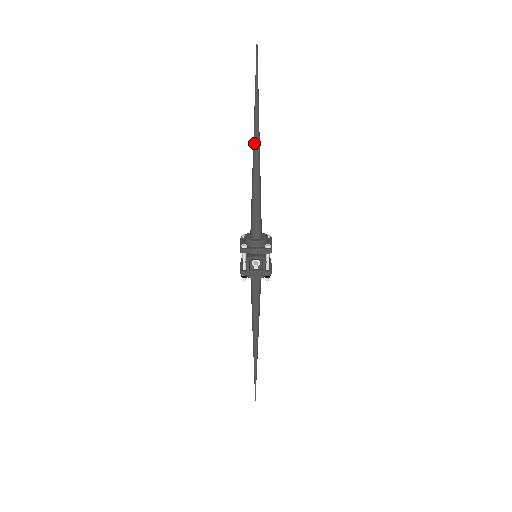
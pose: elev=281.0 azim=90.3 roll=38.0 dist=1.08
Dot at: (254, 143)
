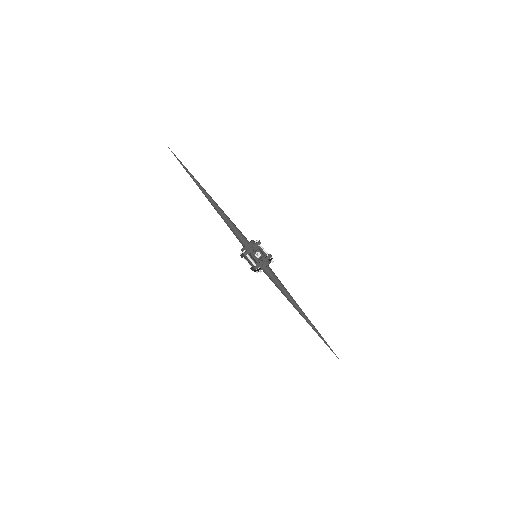
Dot at: (206, 196)
